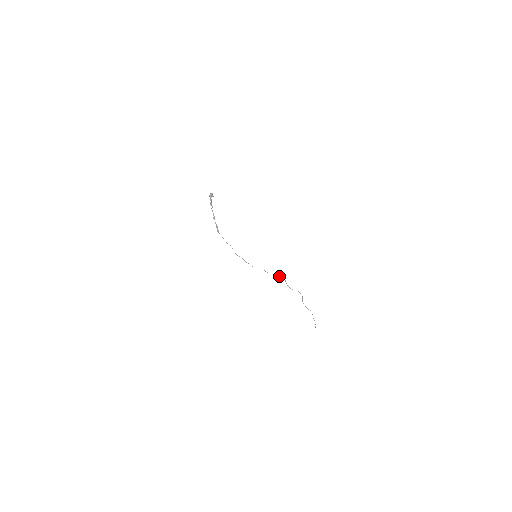
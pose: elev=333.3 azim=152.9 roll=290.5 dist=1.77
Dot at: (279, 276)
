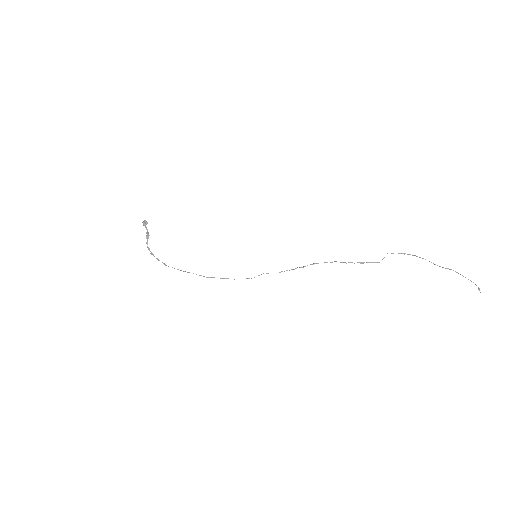
Dot at: (317, 263)
